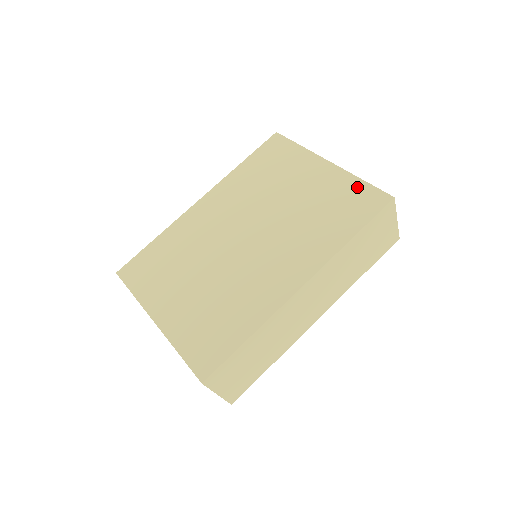
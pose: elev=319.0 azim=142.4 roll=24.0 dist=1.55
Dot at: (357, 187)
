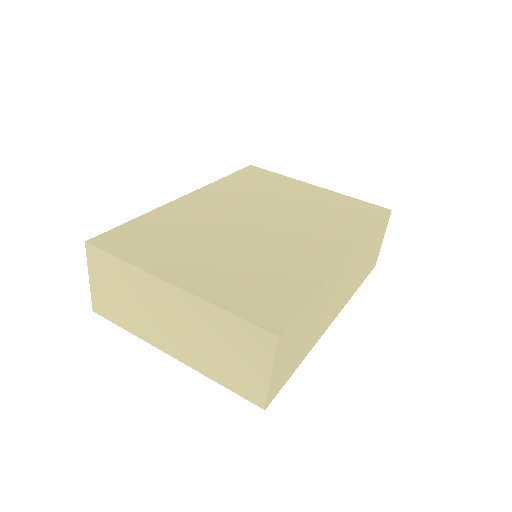
Dot at: (354, 202)
